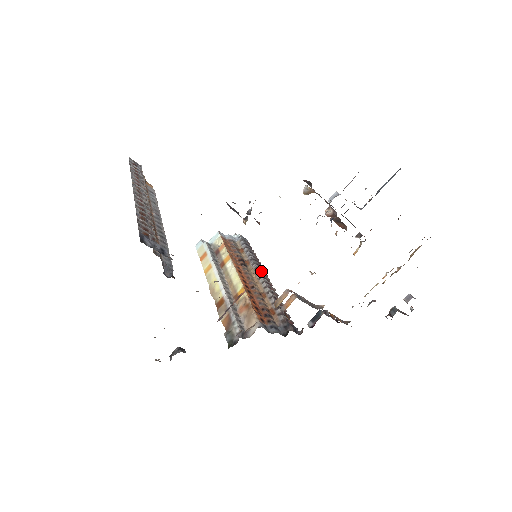
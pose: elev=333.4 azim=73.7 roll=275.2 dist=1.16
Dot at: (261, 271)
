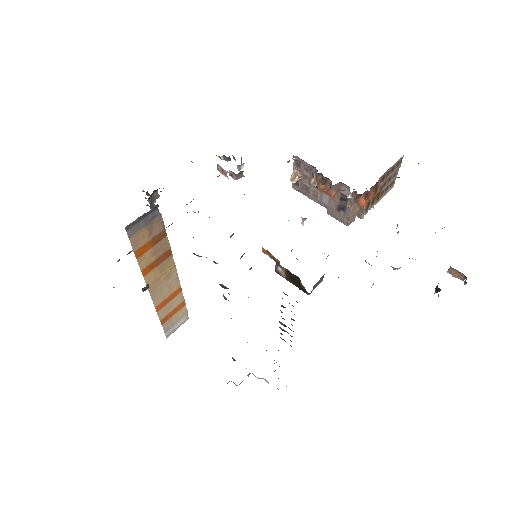
Dot at: occluded
